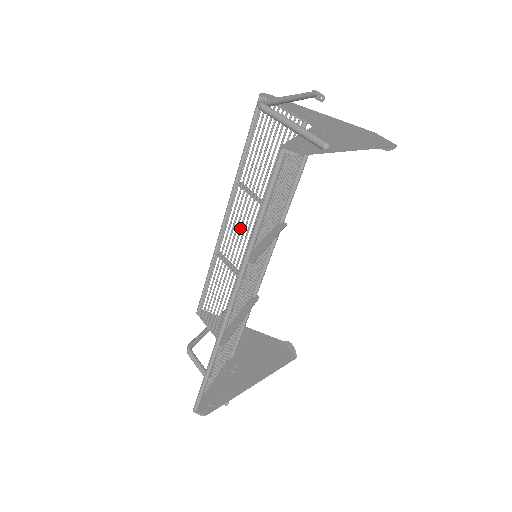
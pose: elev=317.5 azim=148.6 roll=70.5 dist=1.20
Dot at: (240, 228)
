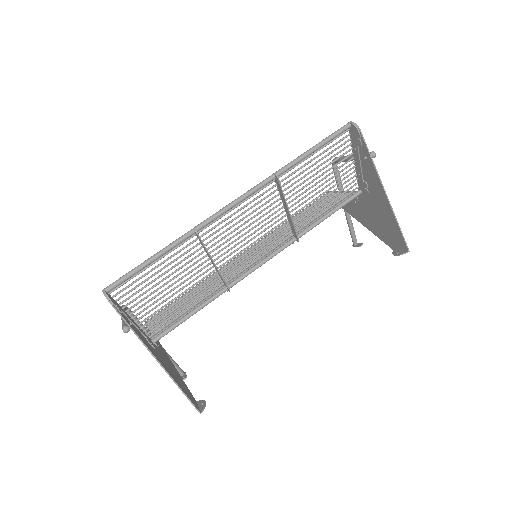
Dot at: occluded
